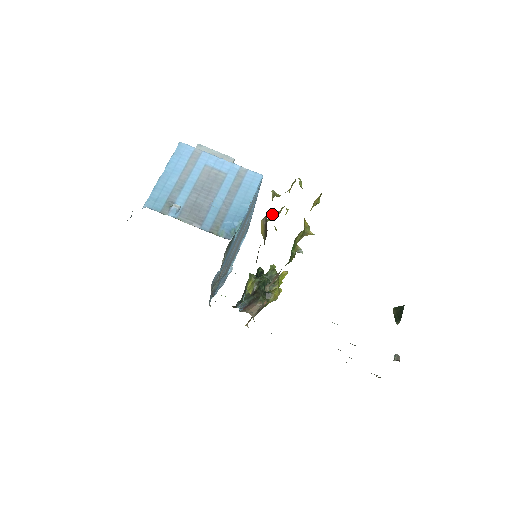
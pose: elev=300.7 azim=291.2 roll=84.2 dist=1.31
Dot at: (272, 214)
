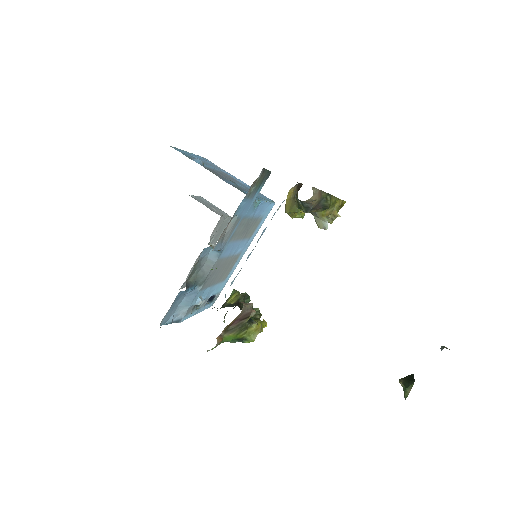
Dot at: occluded
